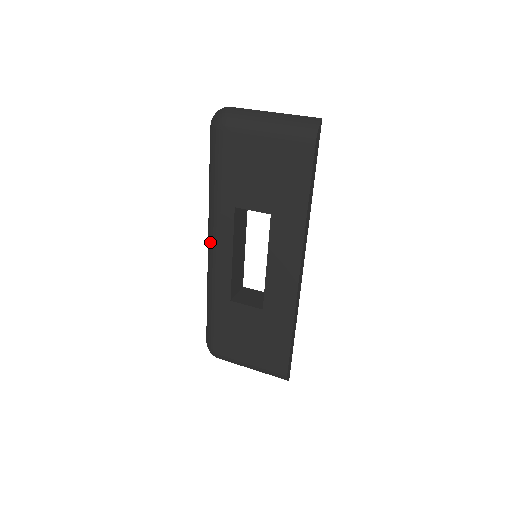
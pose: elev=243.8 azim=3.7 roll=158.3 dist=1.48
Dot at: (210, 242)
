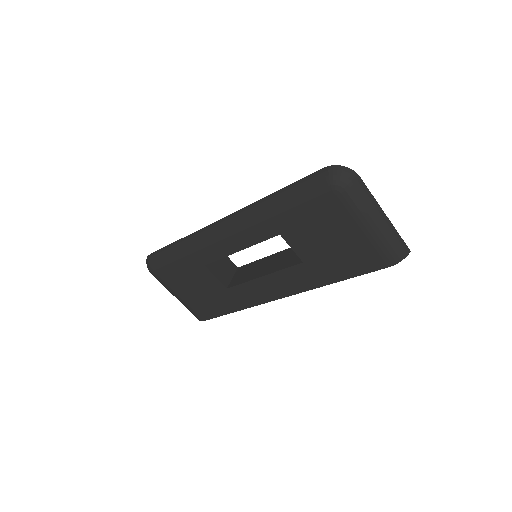
Dot at: (229, 226)
